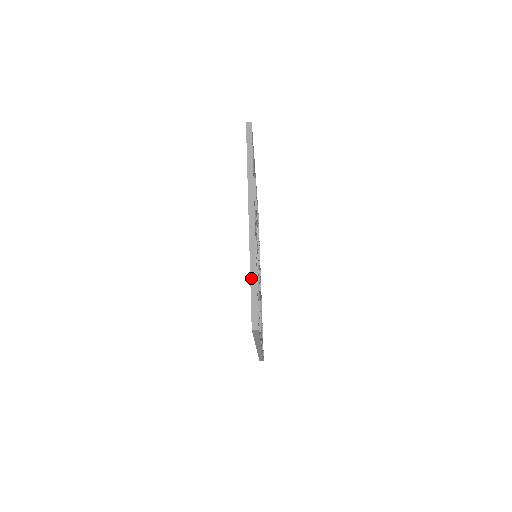
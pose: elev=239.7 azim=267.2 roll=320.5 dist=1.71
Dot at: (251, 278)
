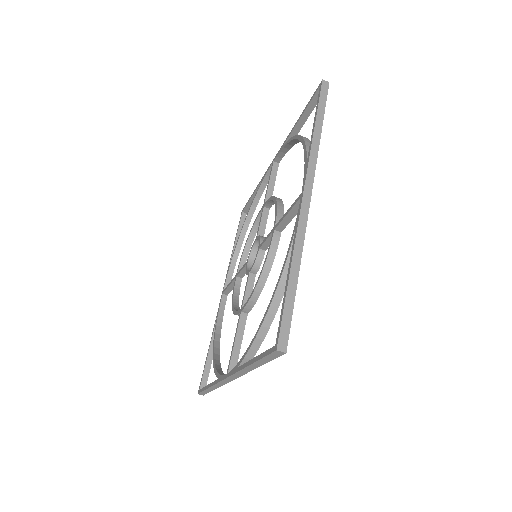
Dot at: (291, 274)
